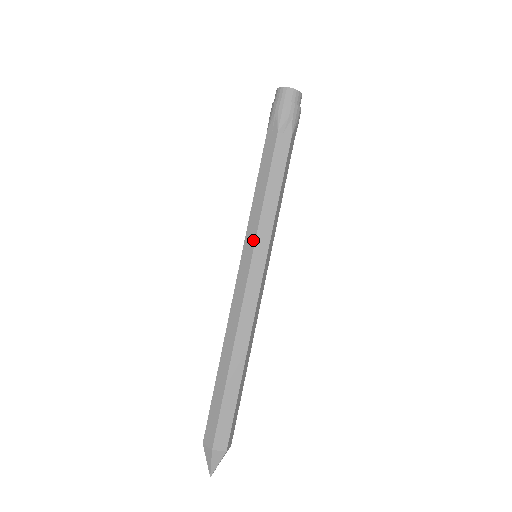
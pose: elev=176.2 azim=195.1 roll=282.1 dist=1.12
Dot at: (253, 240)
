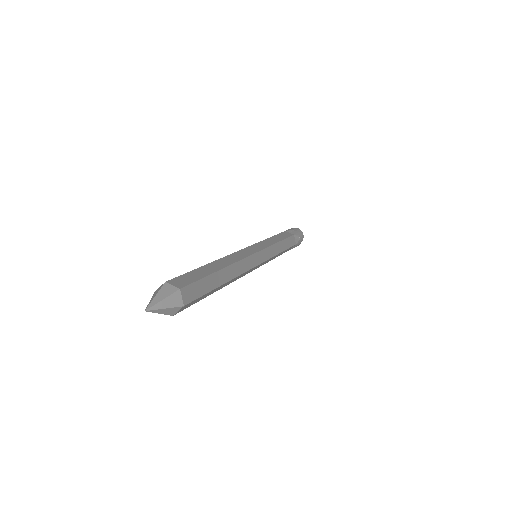
Dot at: (267, 246)
